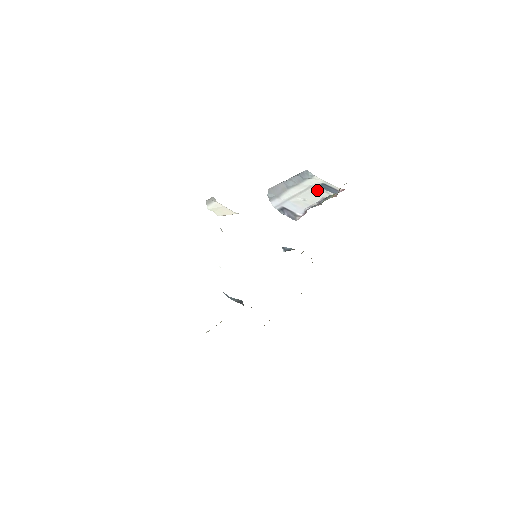
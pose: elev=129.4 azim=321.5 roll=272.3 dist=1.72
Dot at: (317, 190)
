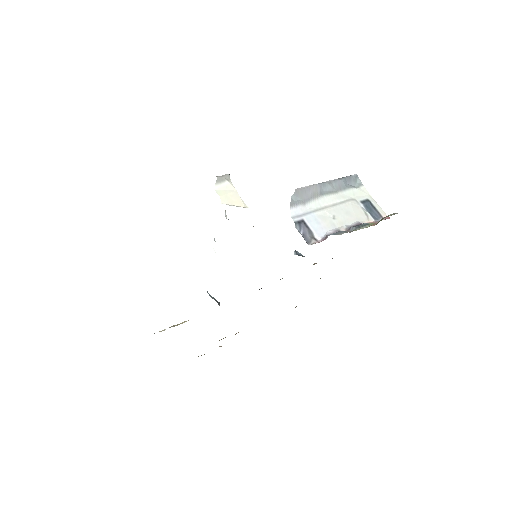
Dot at: (356, 208)
